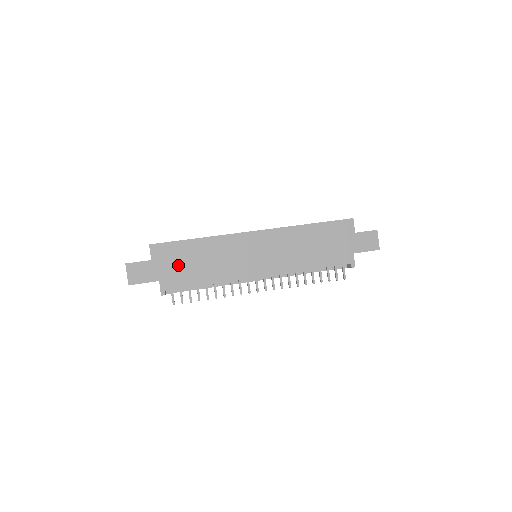
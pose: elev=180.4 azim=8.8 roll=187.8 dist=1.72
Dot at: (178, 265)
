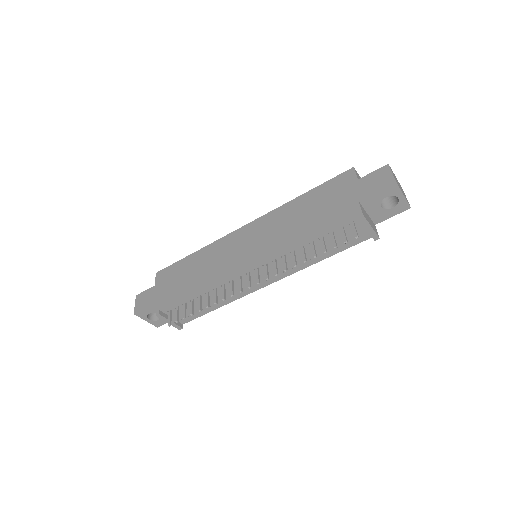
Dot at: (174, 282)
